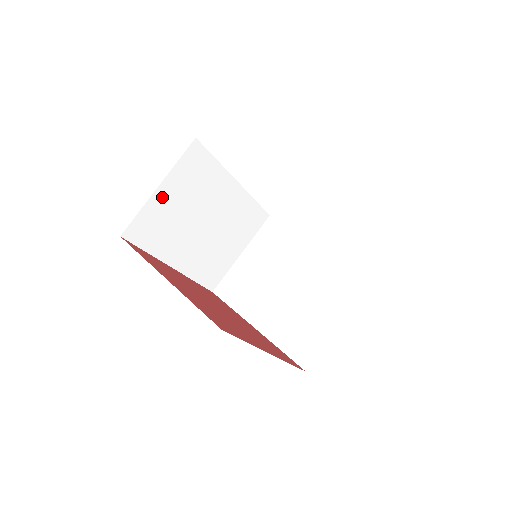
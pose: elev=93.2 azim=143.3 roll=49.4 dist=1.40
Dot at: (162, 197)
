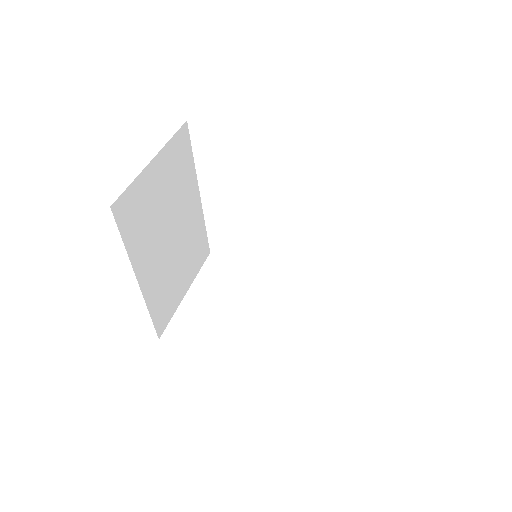
Dot at: (152, 175)
